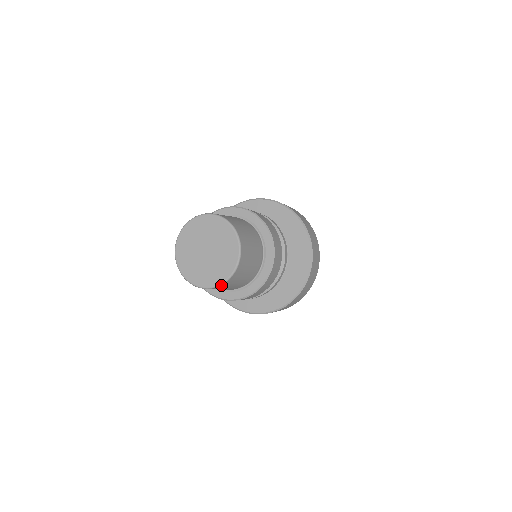
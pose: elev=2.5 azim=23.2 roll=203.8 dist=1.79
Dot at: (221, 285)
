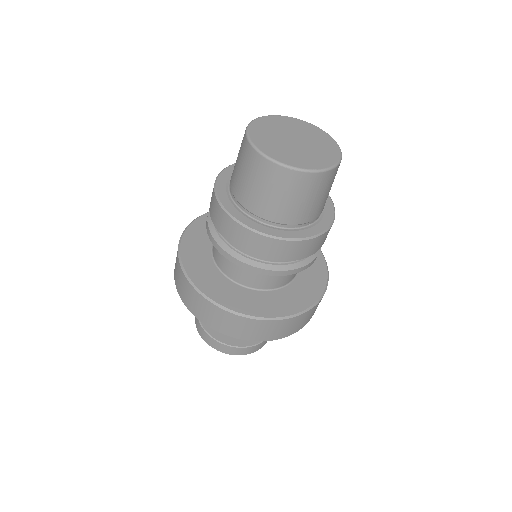
Dot at: (336, 167)
